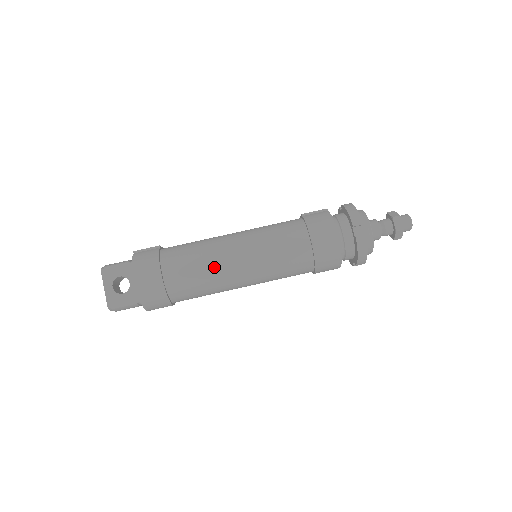
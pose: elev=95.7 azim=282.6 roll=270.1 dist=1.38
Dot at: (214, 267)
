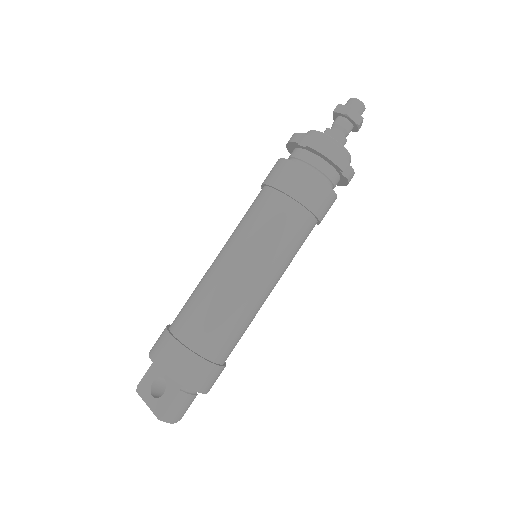
Dot at: (213, 288)
